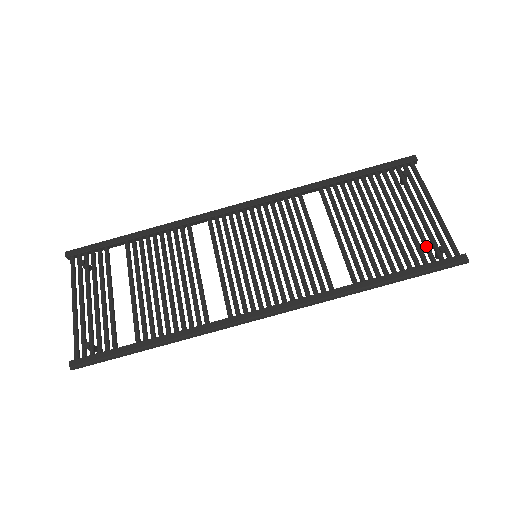
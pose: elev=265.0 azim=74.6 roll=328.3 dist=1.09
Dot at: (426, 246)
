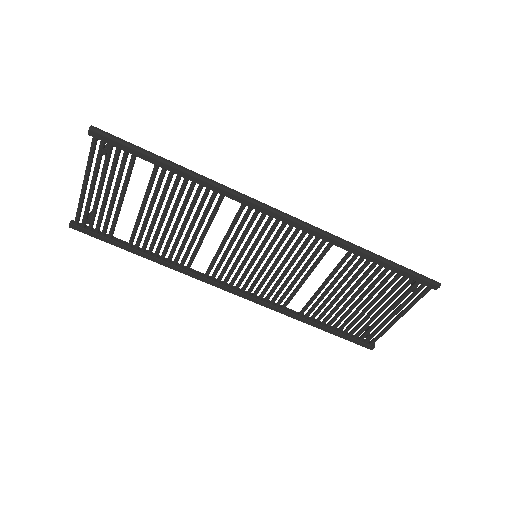
Dot at: (362, 330)
